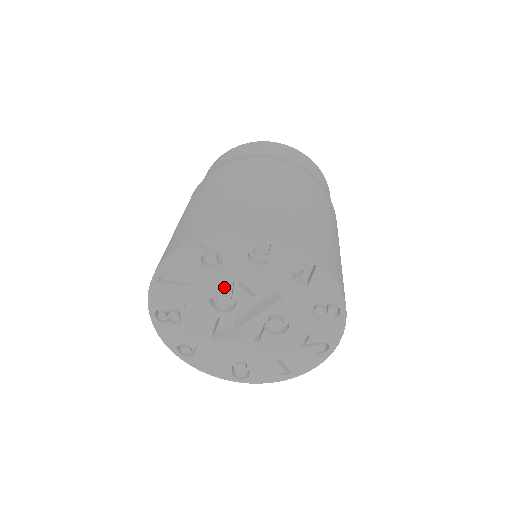
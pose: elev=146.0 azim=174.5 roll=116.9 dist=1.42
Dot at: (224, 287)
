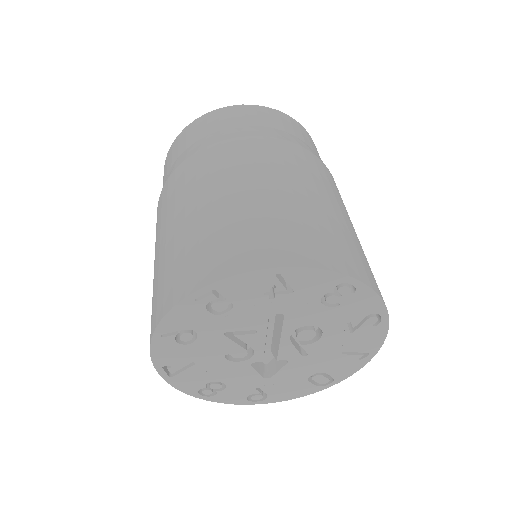
Dot at: (224, 344)
